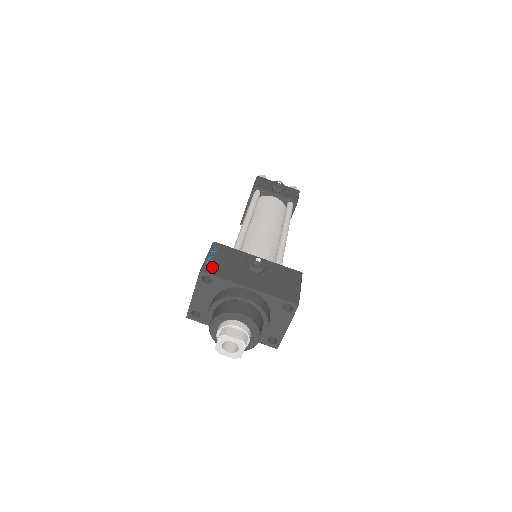
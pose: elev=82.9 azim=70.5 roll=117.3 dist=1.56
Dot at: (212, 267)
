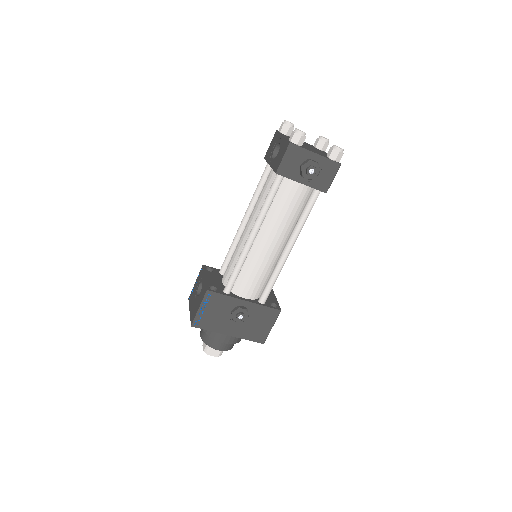
Dot at: (201, 321)
